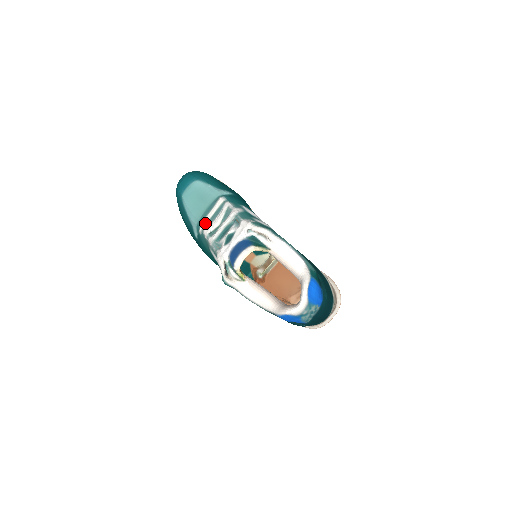
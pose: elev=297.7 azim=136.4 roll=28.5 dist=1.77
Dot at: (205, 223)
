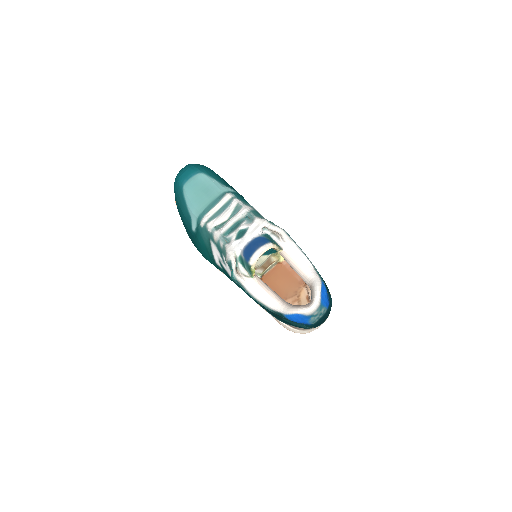
Dot at: (209, 216)
